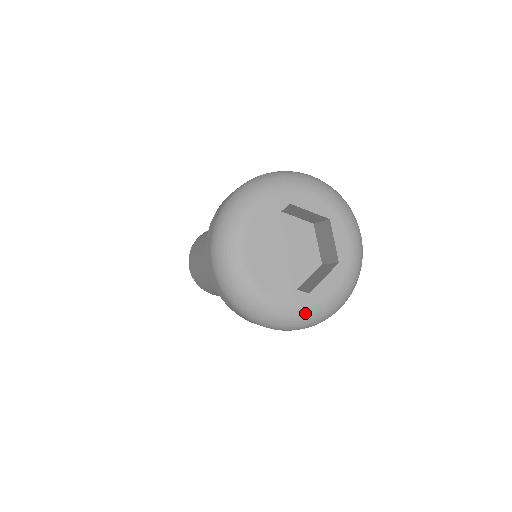
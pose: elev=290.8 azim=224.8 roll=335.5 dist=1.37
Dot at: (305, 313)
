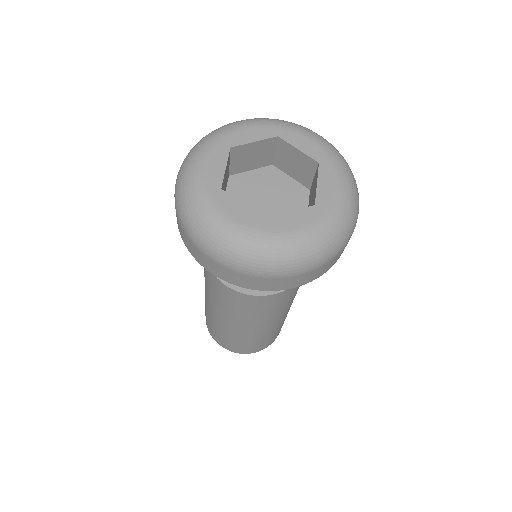
Dot at: (252, 238)
